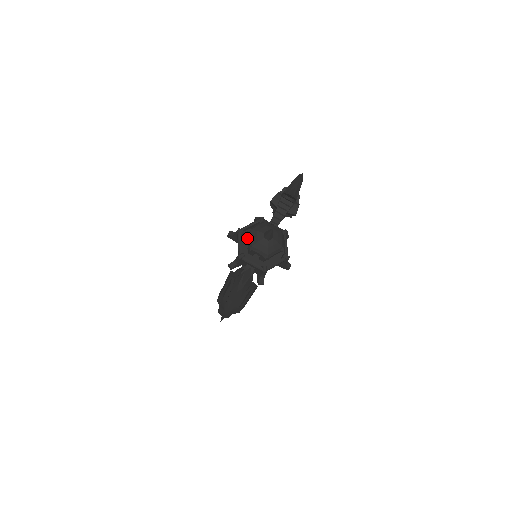
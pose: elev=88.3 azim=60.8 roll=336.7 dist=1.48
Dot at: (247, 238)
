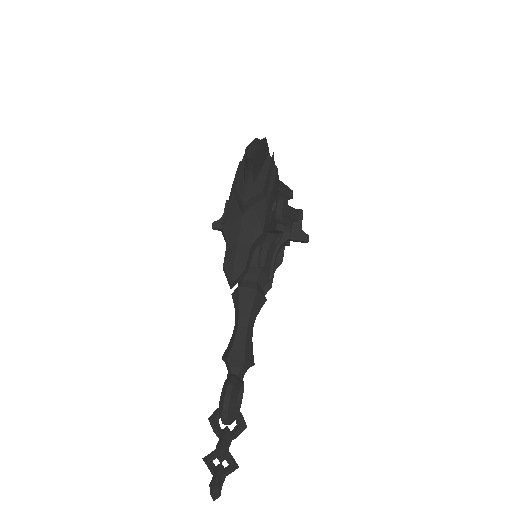
Dot at: occluded
